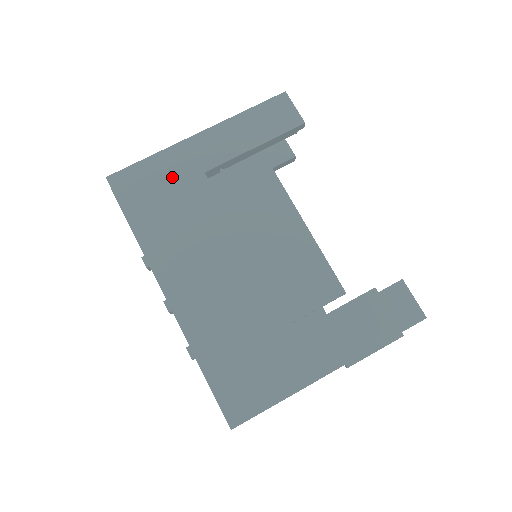
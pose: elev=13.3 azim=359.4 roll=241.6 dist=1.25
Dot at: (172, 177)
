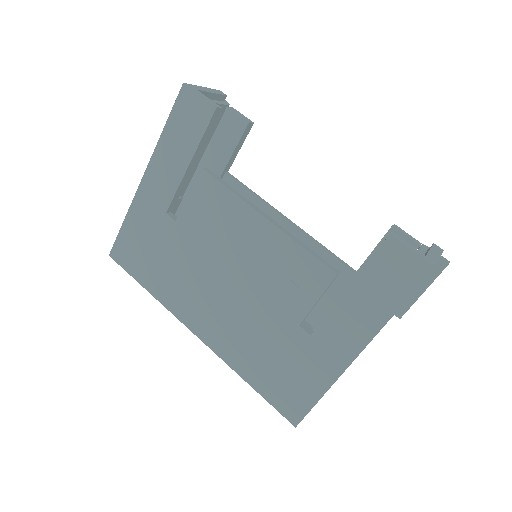
Dot at: (147, 231)
